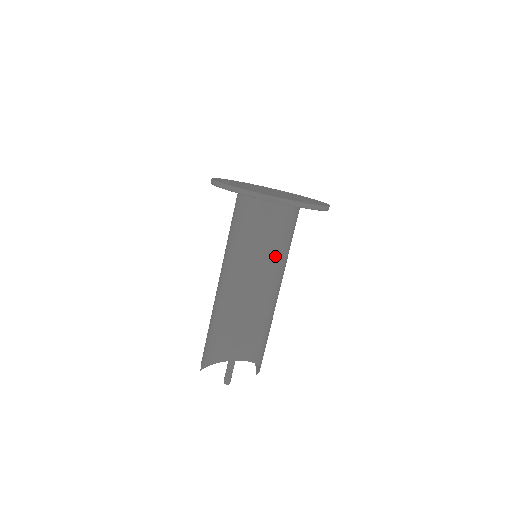
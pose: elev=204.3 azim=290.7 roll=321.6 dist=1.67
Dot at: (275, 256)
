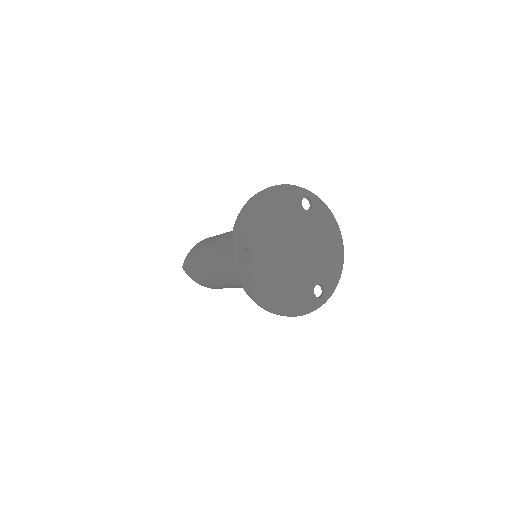
Dot at: occluded
